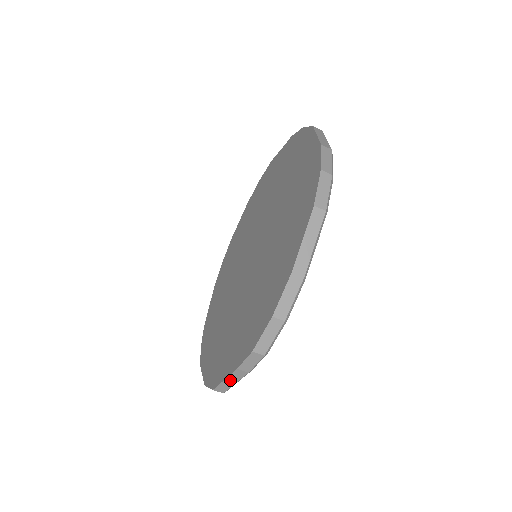
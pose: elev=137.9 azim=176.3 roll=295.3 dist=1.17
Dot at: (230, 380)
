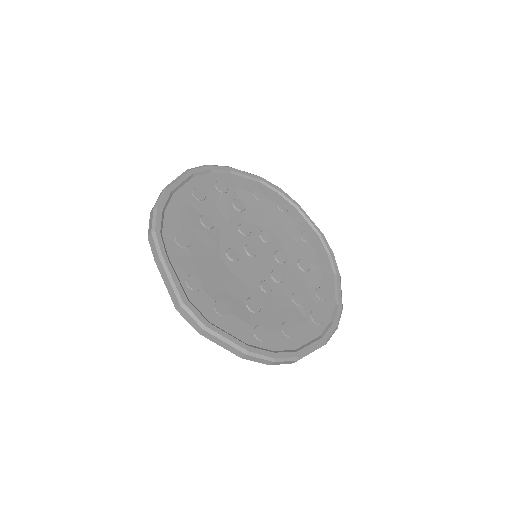
Dot at: (166, 281)
